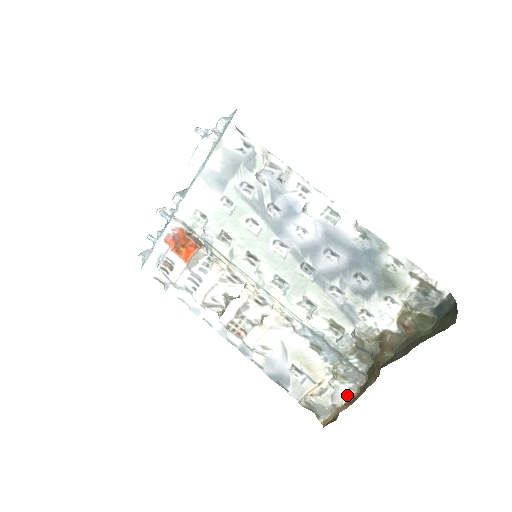
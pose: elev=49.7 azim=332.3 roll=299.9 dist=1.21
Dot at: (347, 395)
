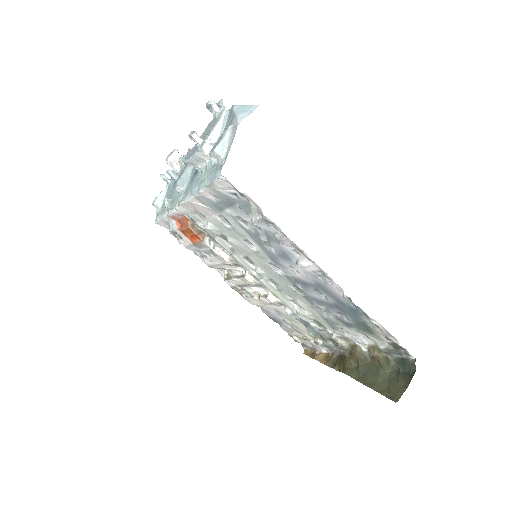
Dot at: (324, 349)
